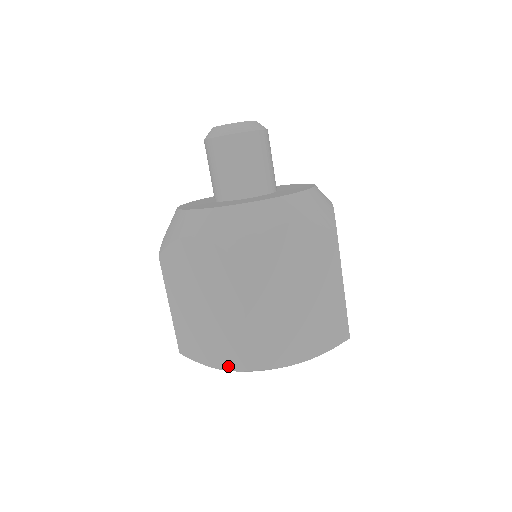
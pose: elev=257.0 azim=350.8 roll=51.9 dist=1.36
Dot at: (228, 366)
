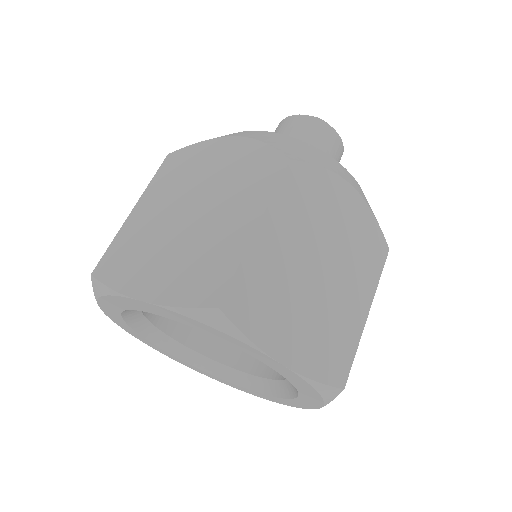
Dot at: (170, 298)
